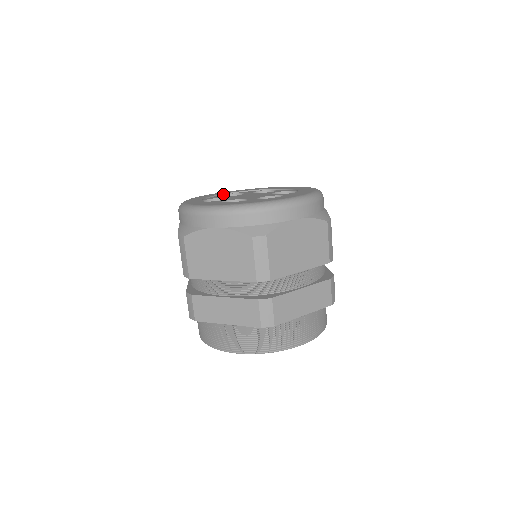
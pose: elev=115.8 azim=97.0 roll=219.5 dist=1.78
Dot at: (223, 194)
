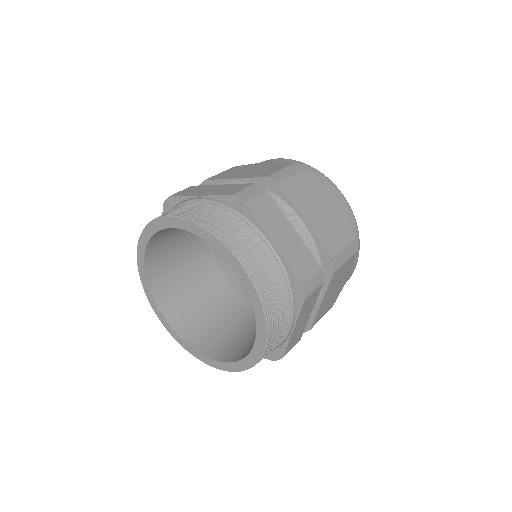
Dot at: occluded
